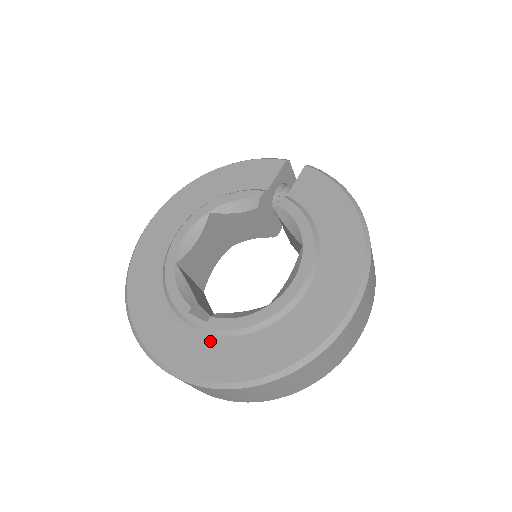
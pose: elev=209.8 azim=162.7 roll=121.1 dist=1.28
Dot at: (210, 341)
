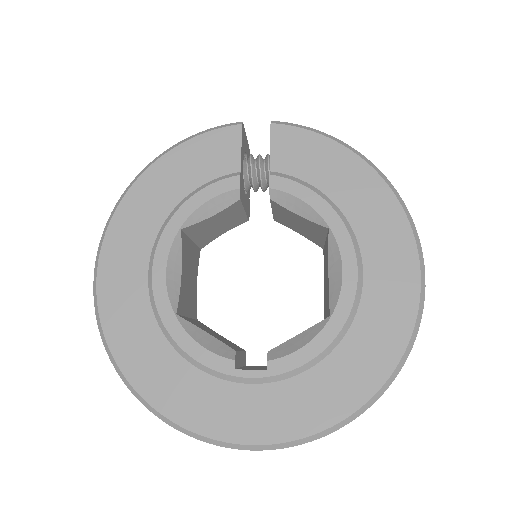
Dot at: (282, 389)
